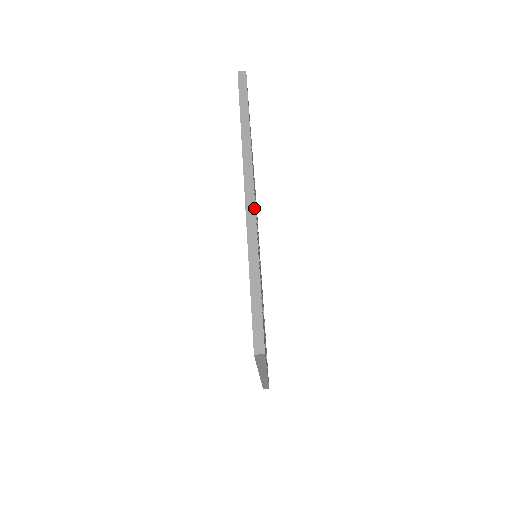
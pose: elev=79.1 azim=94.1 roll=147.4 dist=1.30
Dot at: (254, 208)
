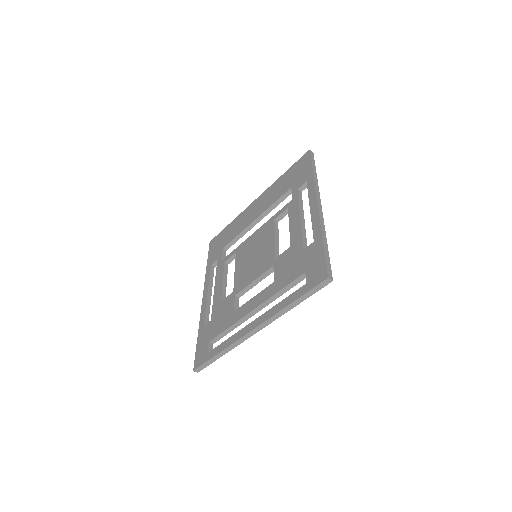
Dot at: occluded
